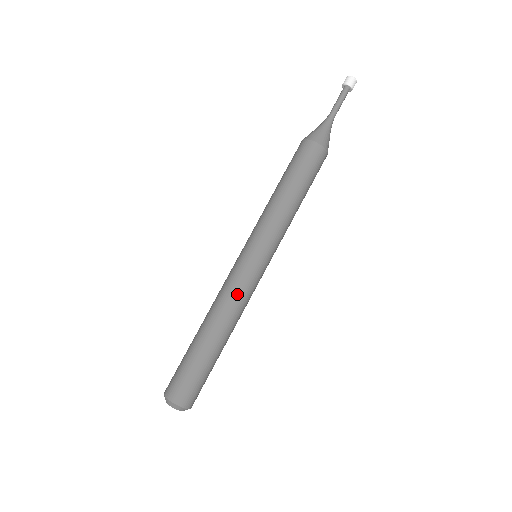
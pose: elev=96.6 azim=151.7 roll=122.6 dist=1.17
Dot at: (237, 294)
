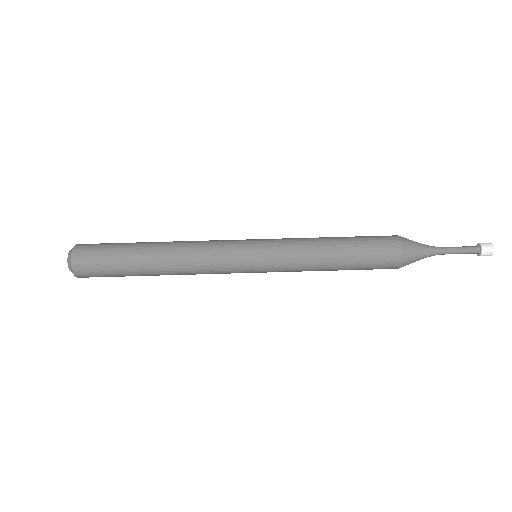
Dot at: (208, 242)
